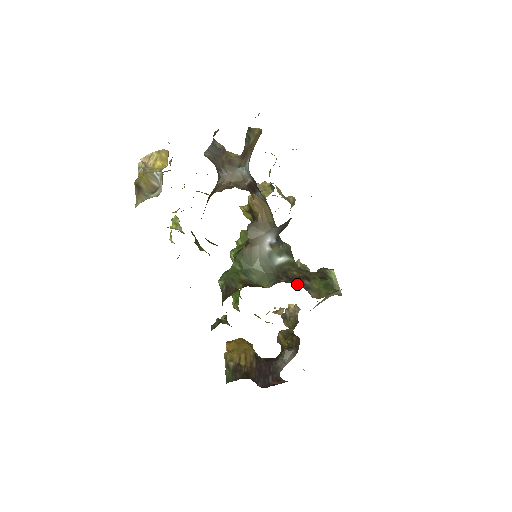
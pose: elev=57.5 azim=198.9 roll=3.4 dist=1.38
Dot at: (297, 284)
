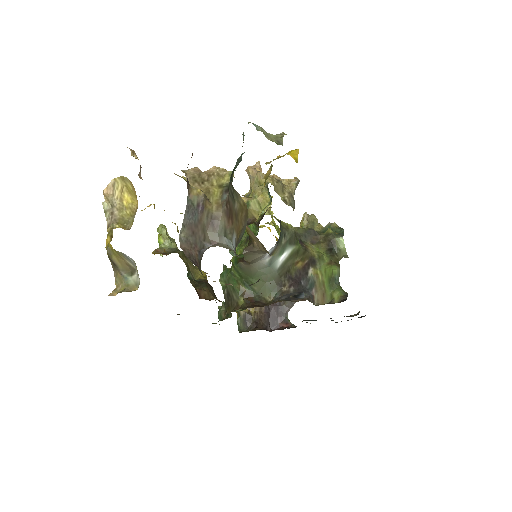
Dot at: (300, 288)
